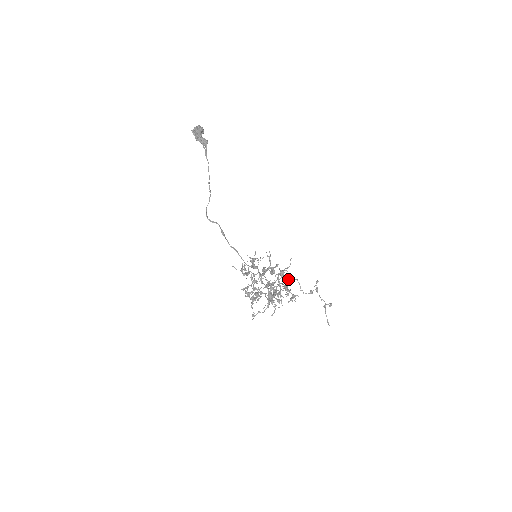
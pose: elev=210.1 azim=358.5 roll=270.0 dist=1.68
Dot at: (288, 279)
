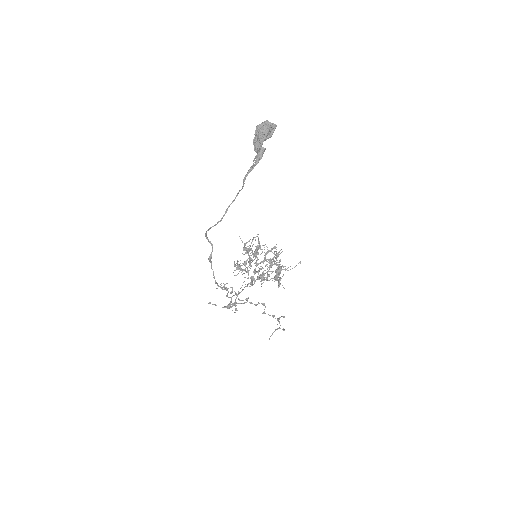
Dot at: (255, 305)
